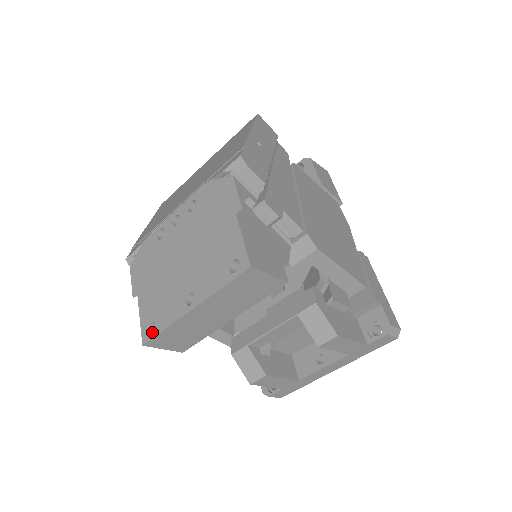
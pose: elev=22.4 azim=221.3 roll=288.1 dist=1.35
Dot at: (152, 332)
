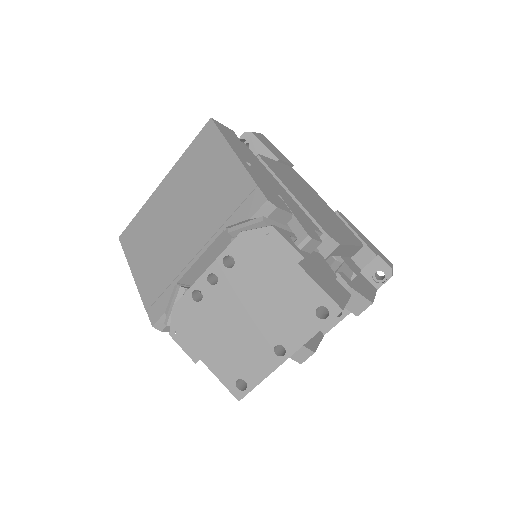
Dot at: (239, 386)
